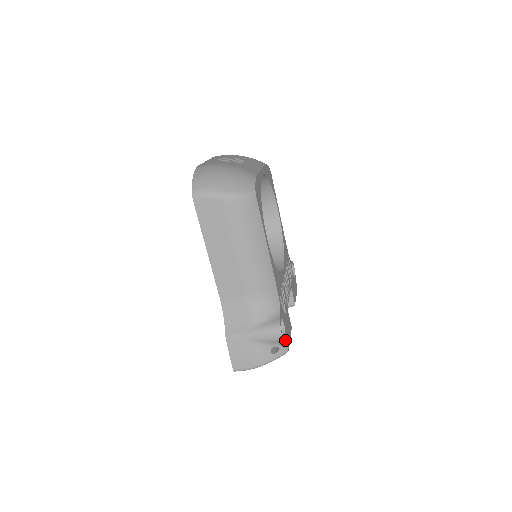
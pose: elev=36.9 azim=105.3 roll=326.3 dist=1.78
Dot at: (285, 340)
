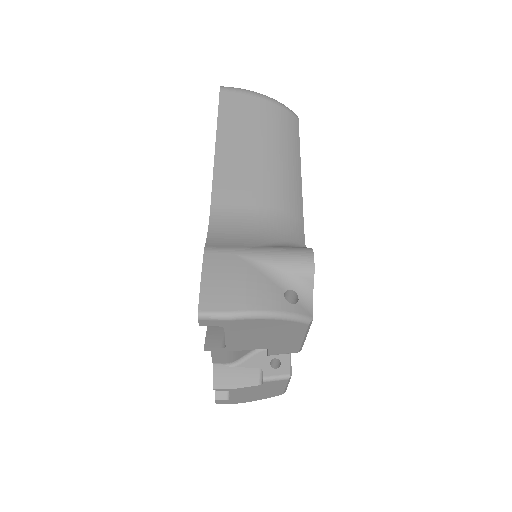
Dot at: (312, 291)
